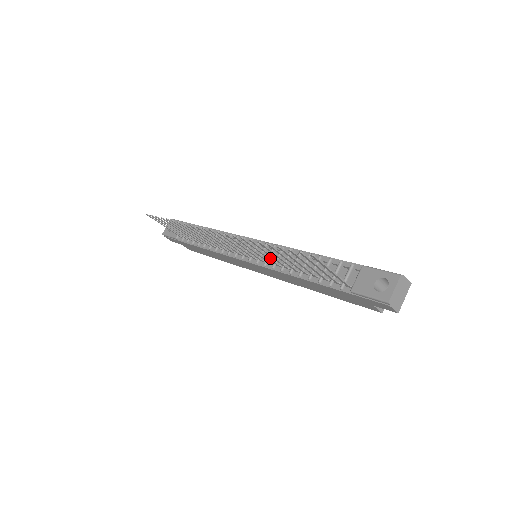
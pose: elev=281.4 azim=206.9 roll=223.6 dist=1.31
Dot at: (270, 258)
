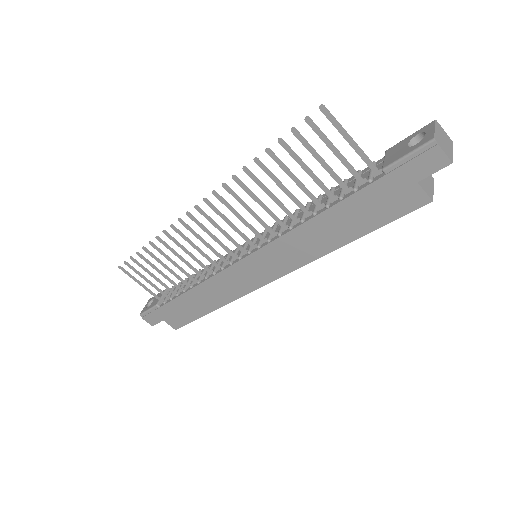
Dot at: (273, 213)
